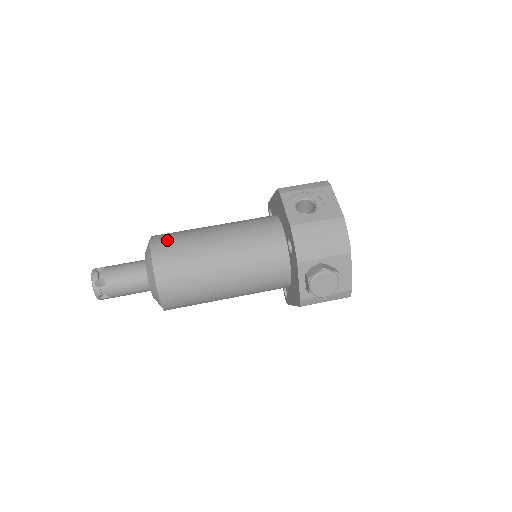
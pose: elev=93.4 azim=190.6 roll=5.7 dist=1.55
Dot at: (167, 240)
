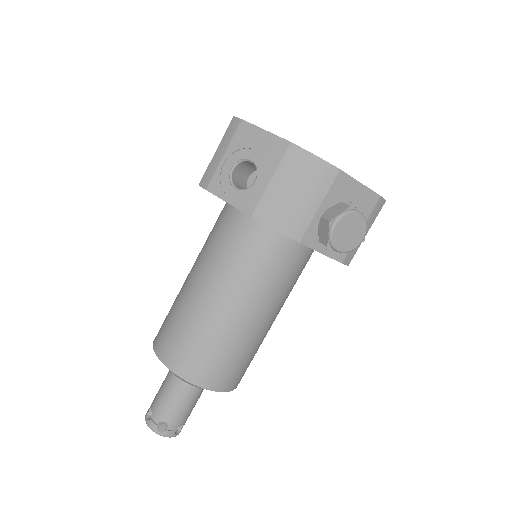
Dot at: (167, 339)
